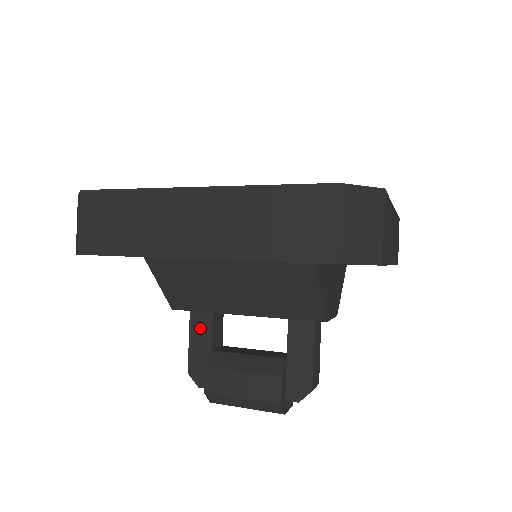
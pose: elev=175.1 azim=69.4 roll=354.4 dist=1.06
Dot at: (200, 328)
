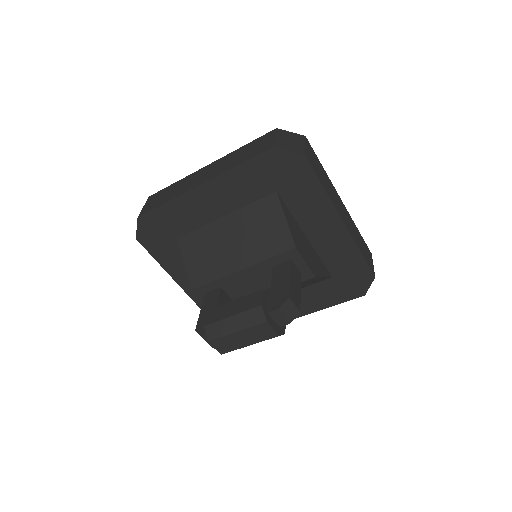
Dot at: (210, 300)
